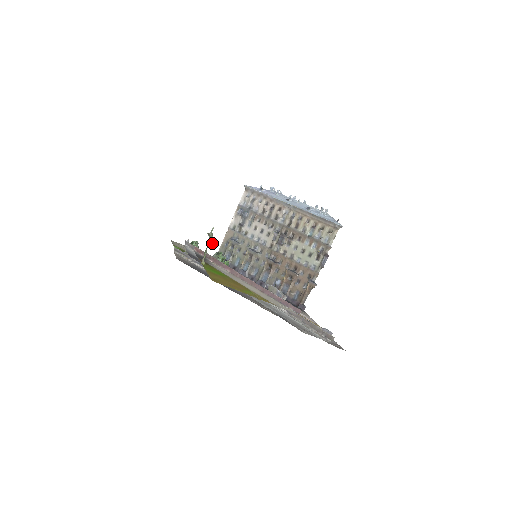
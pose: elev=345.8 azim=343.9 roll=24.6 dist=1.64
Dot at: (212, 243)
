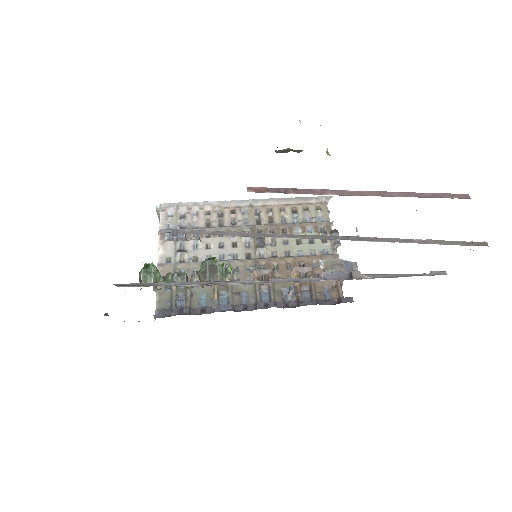
Dot at: occluded
